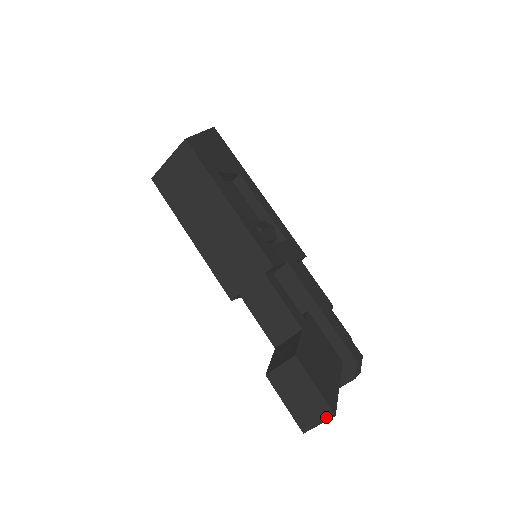
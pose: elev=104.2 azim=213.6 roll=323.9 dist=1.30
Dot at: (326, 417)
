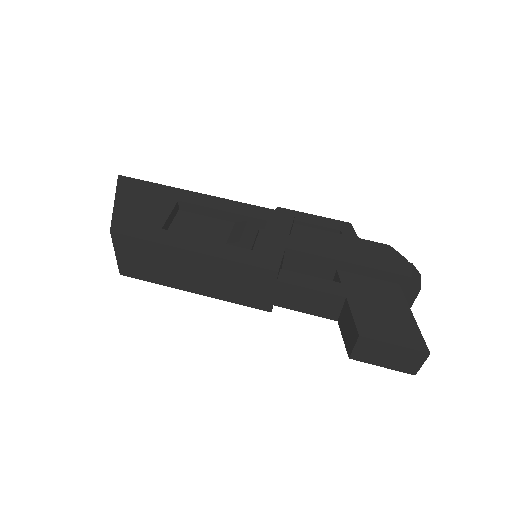
Dot at: (423, 358)
